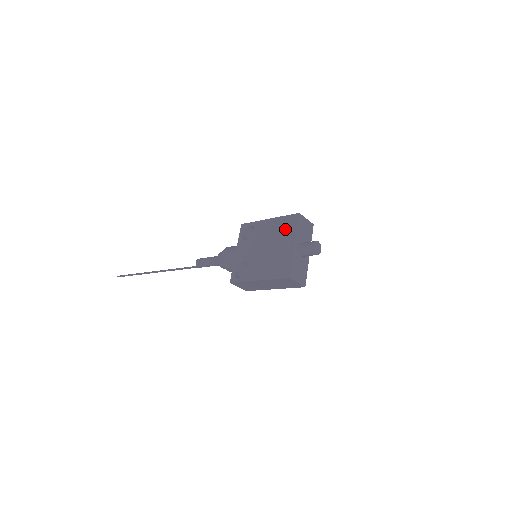
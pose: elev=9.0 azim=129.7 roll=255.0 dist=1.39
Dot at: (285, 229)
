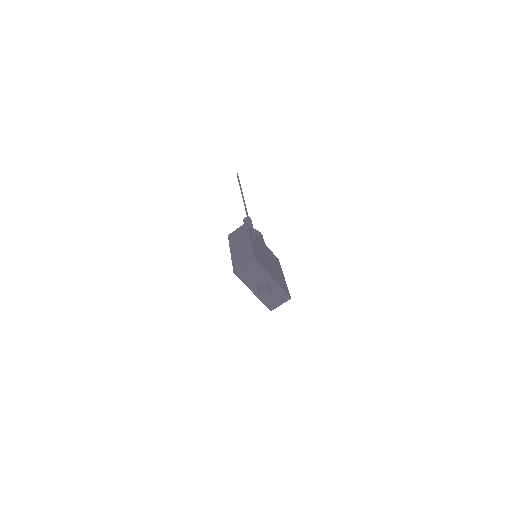
Dot at: occluded
